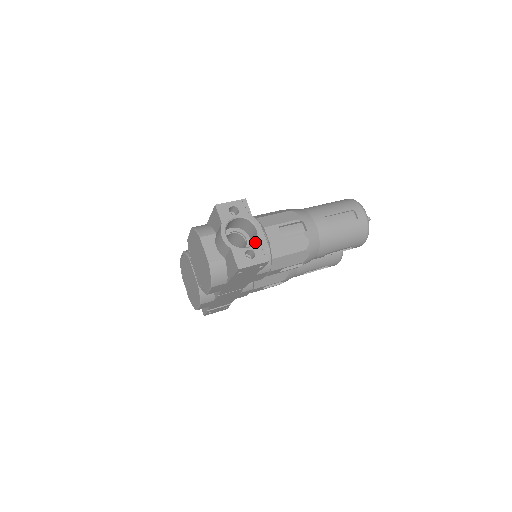
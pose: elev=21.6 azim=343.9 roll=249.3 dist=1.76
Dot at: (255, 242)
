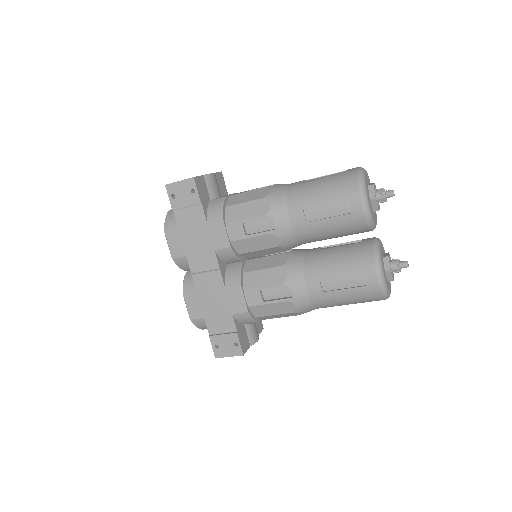
Dot at: occluded
